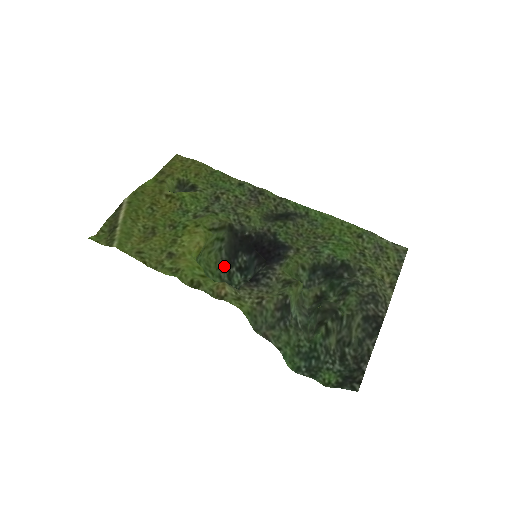
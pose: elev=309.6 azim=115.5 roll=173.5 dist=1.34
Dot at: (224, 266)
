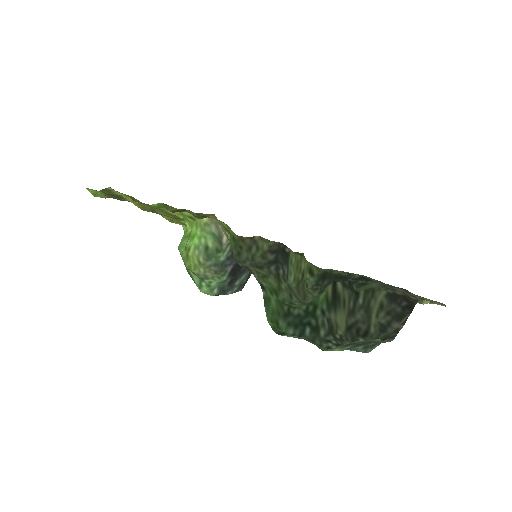
Dot at: occluded
